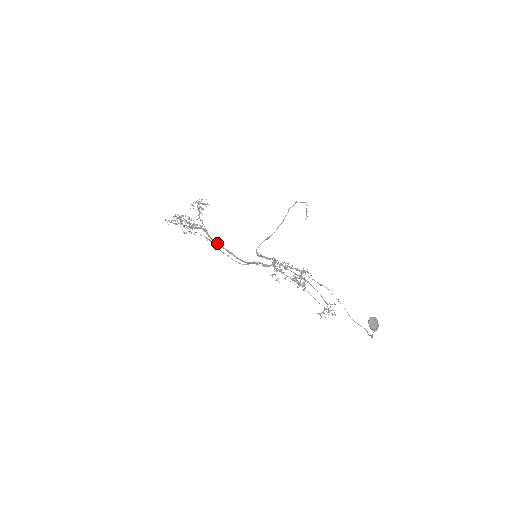
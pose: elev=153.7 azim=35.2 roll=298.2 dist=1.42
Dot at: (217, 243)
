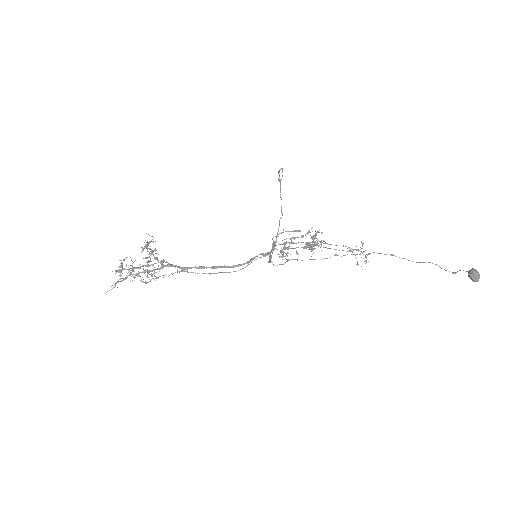
Dot at: occluded
